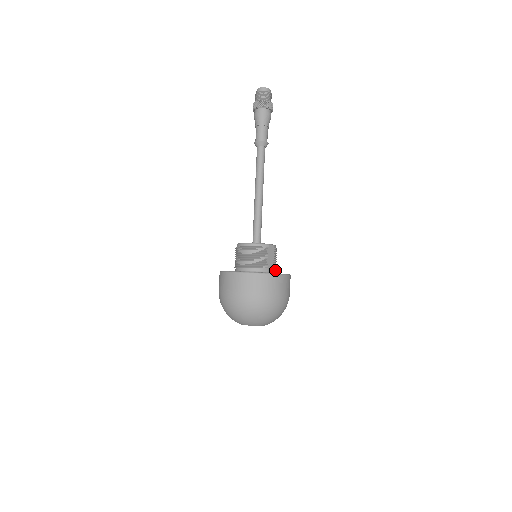
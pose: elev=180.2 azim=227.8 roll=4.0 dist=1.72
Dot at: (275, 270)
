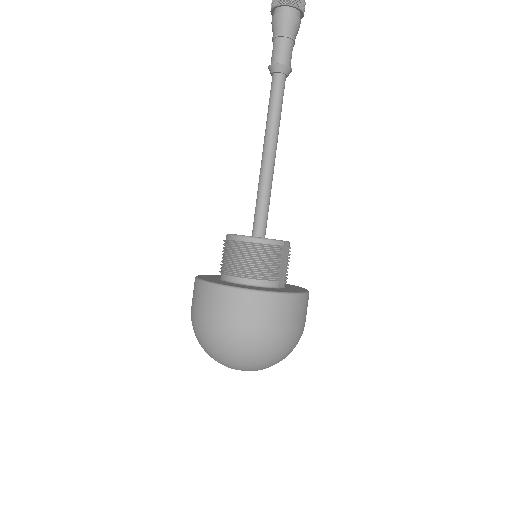
Dot at: (286, 282)
